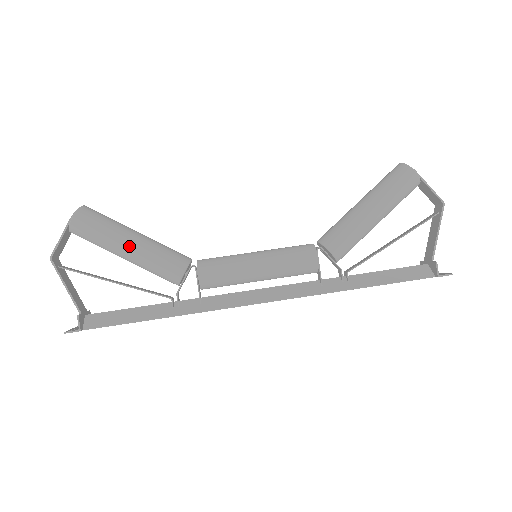
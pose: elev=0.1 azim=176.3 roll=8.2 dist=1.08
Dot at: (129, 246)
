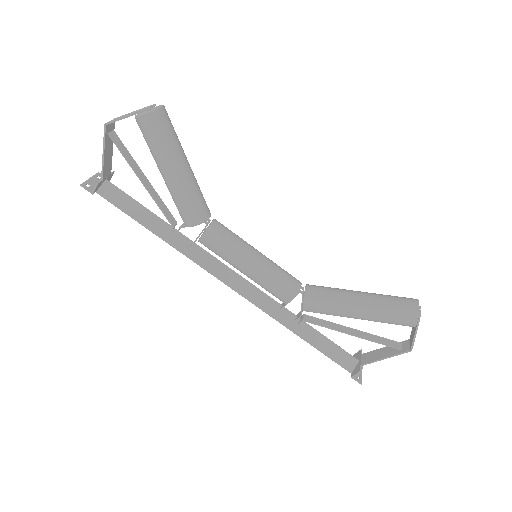
Dot at: (169, 175)
